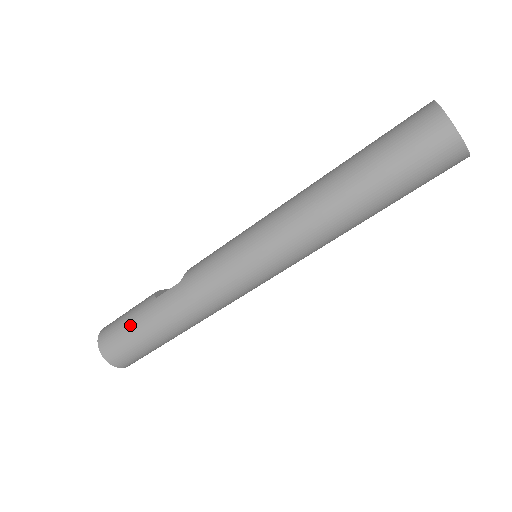
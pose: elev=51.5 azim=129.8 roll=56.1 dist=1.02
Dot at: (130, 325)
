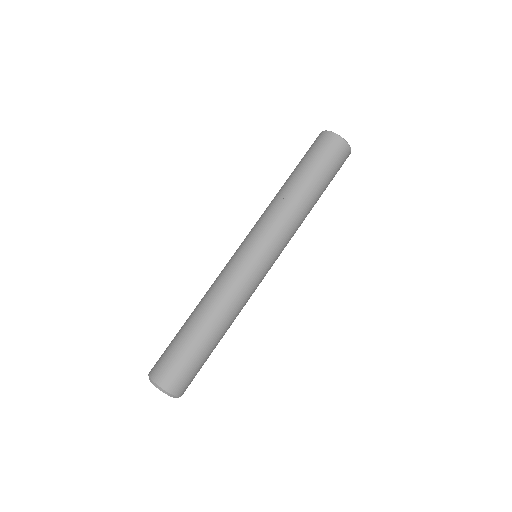
Dot at: occluded
